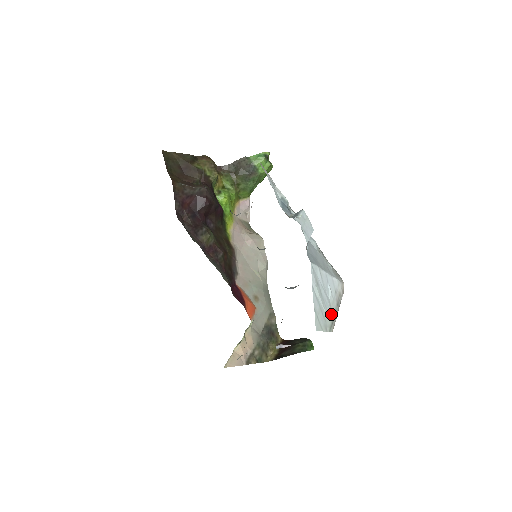
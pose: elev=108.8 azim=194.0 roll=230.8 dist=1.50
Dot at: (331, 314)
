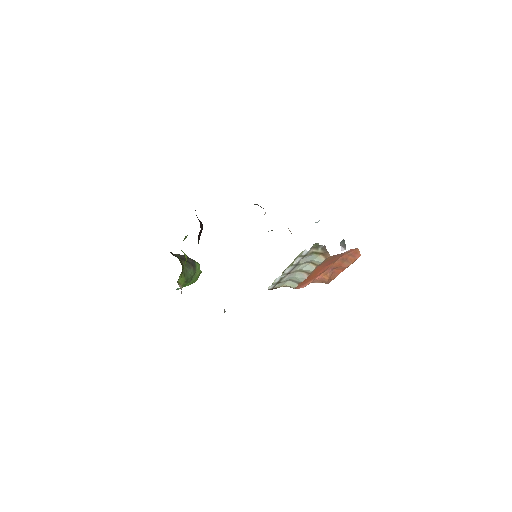
Dot at: occluded
